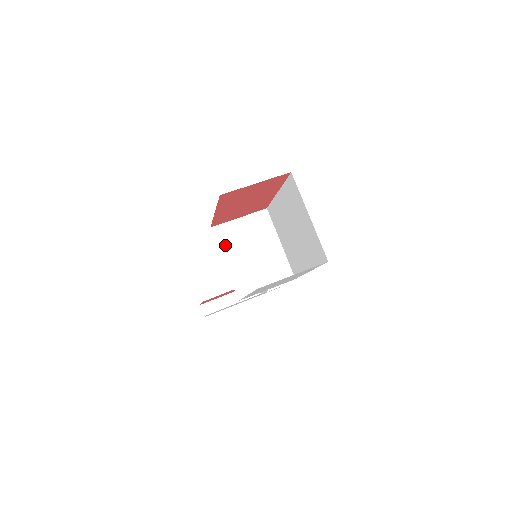
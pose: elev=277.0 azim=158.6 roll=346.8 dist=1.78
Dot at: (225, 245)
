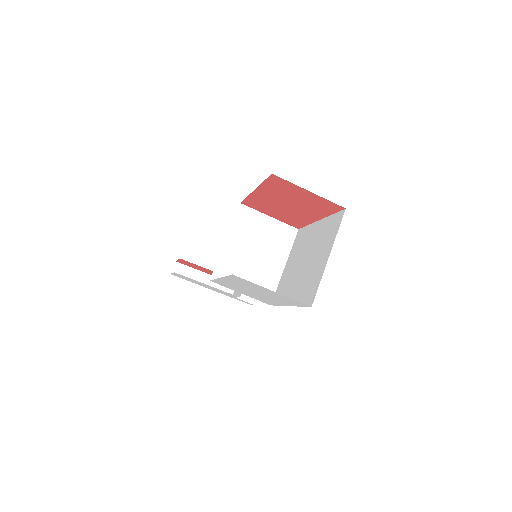
Dot at: (239, 227)
